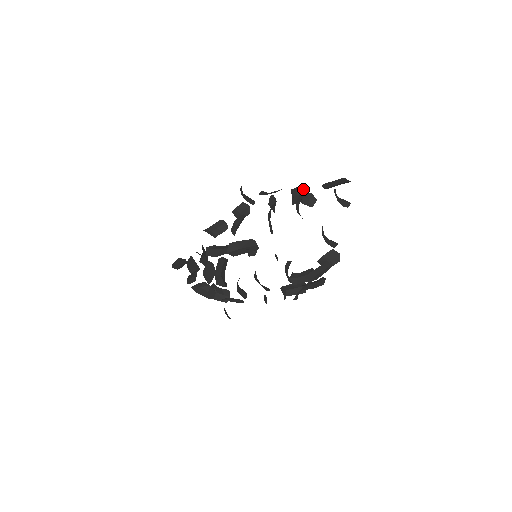
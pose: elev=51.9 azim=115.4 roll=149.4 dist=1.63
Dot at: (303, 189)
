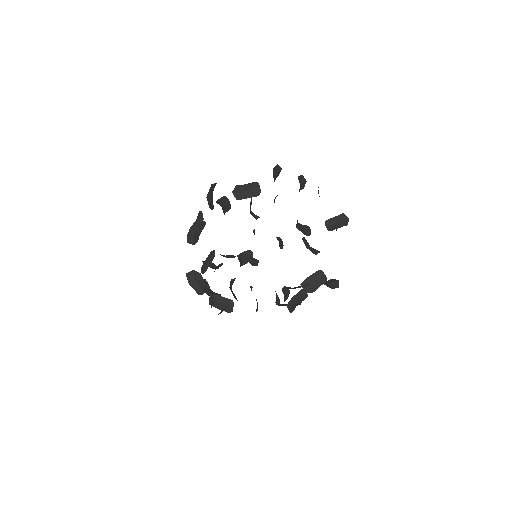
Dot at: (308, 228)
